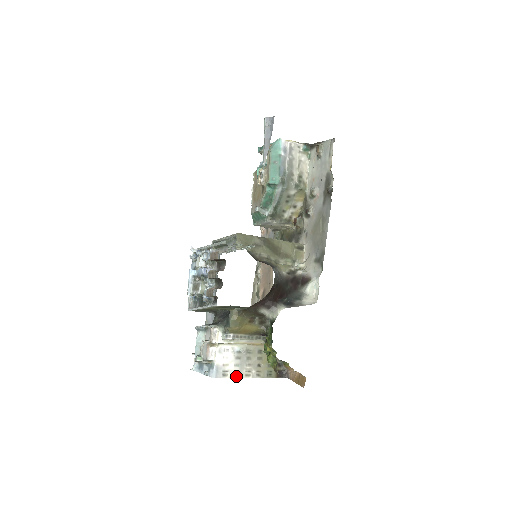
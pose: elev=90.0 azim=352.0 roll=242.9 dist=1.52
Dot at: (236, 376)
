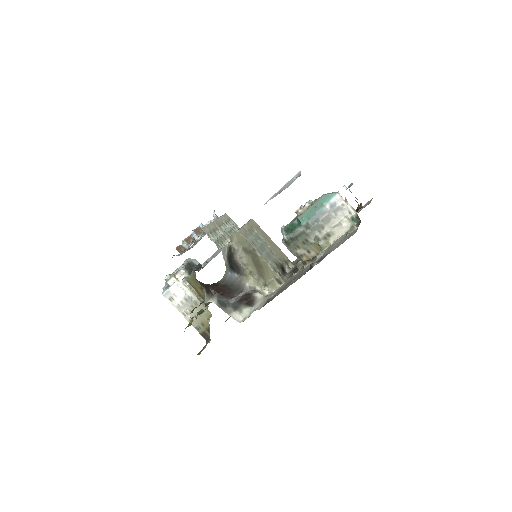
Dot at: (177, 307)
